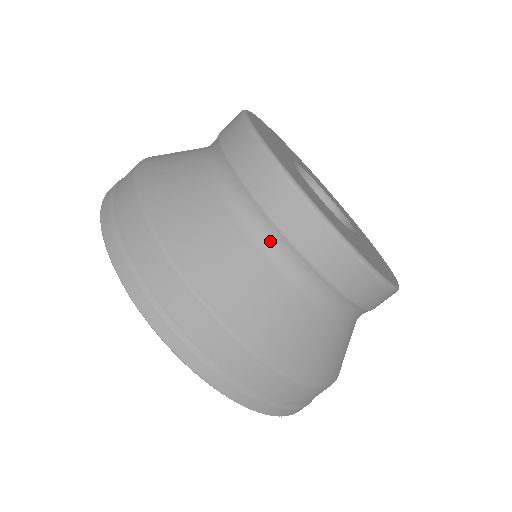
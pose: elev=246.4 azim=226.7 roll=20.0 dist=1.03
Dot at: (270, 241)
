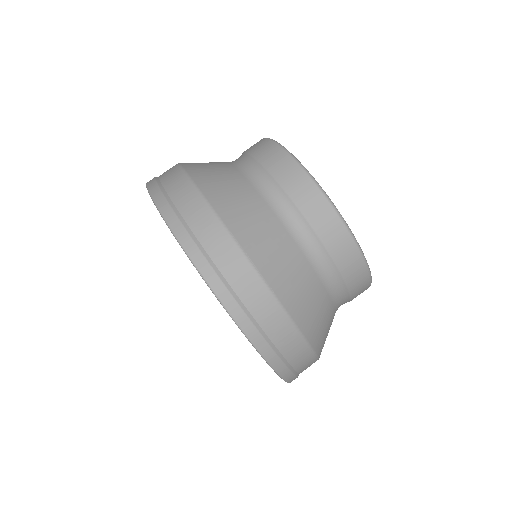
Dot at: (245, 164)
